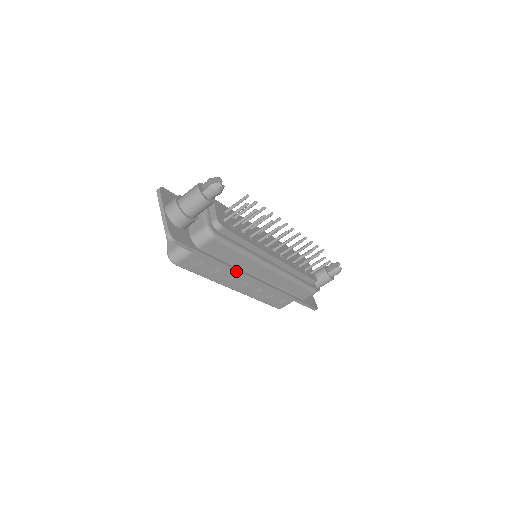
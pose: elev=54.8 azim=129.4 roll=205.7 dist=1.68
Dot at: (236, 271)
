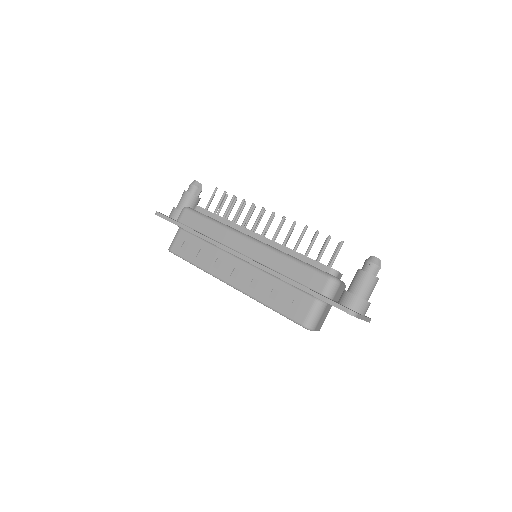
Dot at: (211, 241)
